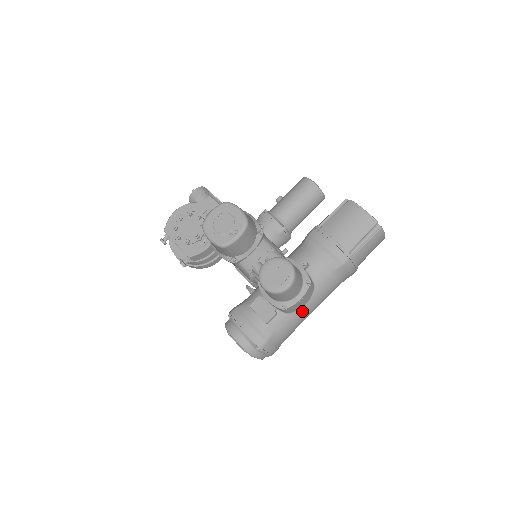
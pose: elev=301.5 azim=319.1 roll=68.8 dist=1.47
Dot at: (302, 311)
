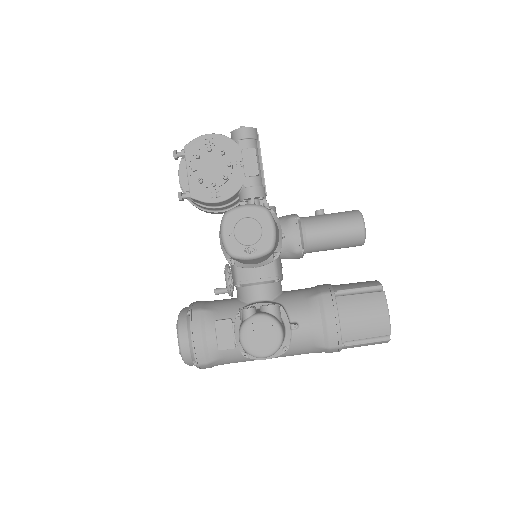
Dot at: occluded
